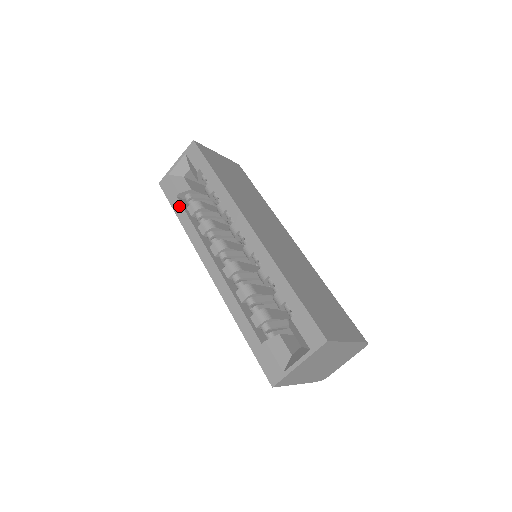
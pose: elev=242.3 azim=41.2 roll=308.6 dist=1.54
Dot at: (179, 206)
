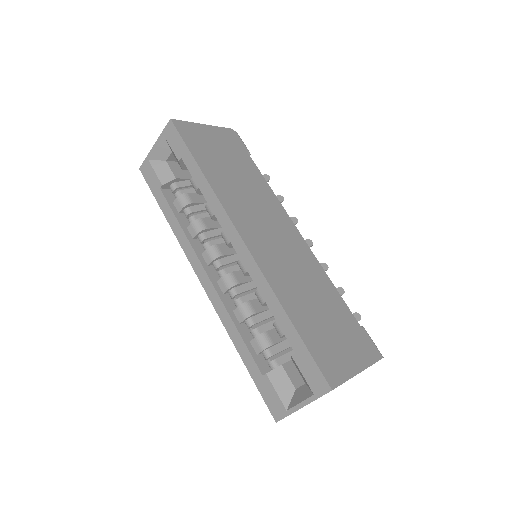
Dot at: (164, 201)
